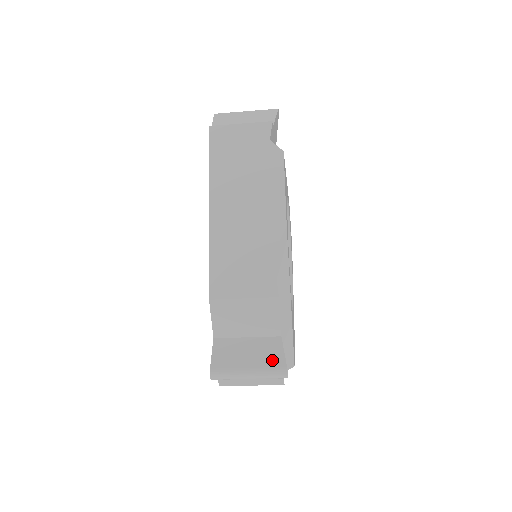
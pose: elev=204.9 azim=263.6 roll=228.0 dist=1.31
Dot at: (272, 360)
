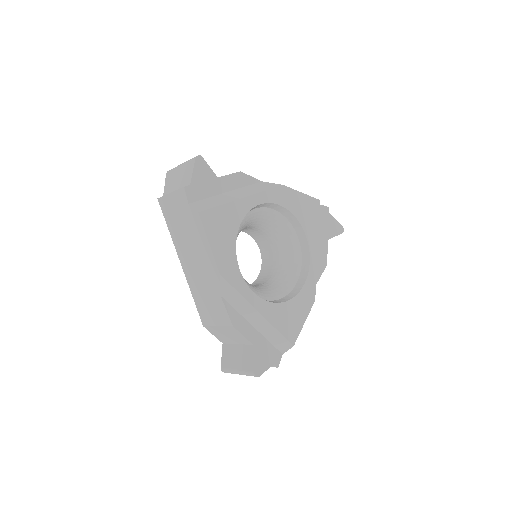
Dot at: (247, 365)
